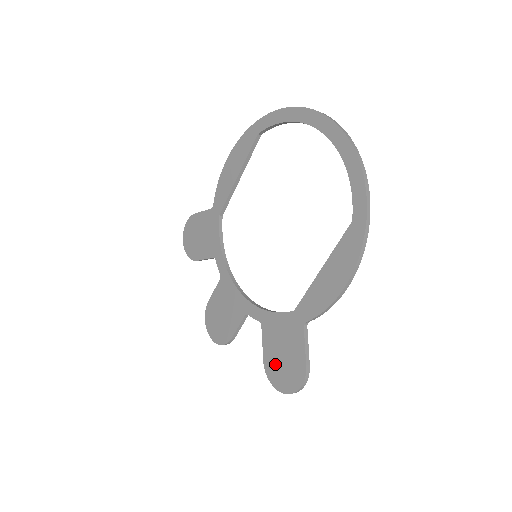
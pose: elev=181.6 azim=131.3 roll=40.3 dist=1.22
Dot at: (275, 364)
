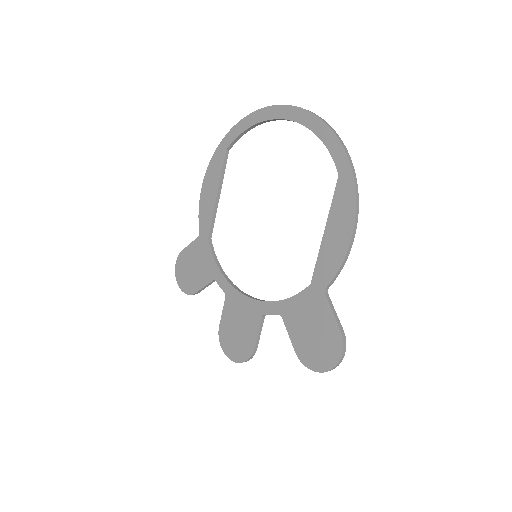
Dot at: (308, 347)
